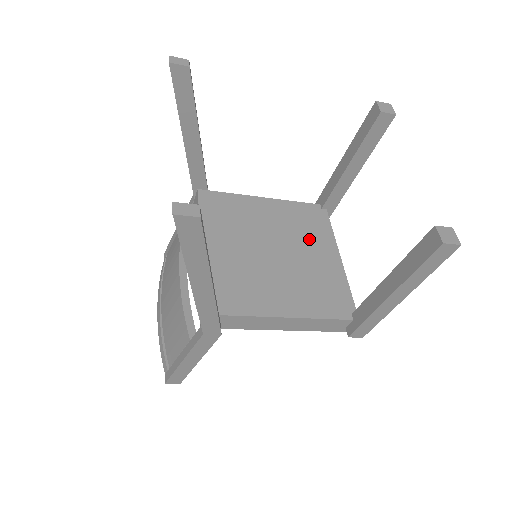
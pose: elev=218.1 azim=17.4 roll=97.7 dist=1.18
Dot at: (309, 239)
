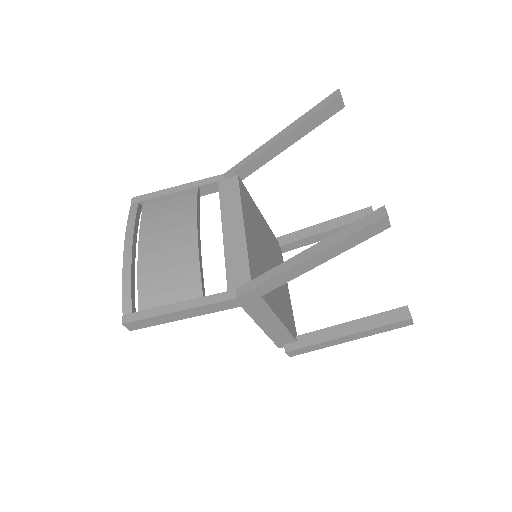
Dot at: occluded
